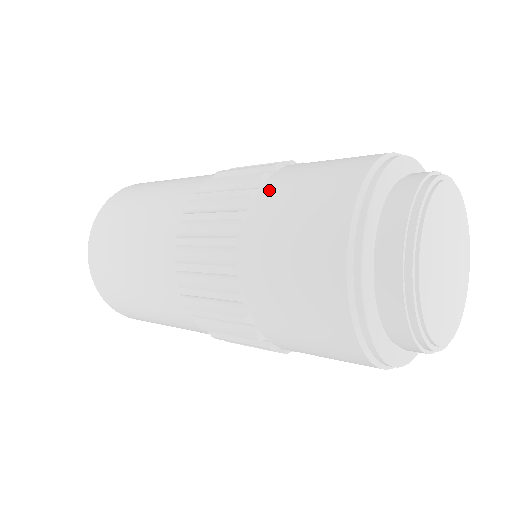
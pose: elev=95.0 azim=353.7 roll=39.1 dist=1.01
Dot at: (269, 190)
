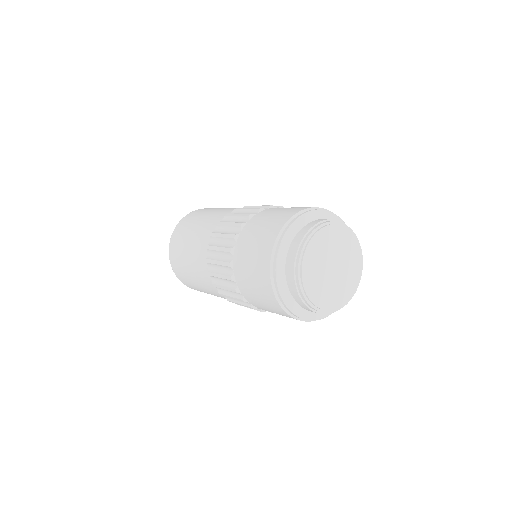
Dot at: (242, 289)
